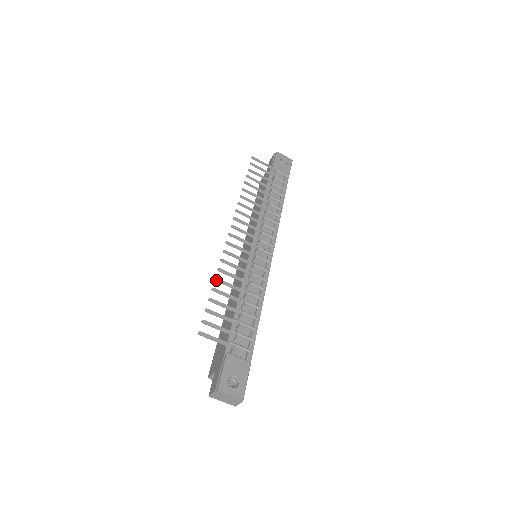
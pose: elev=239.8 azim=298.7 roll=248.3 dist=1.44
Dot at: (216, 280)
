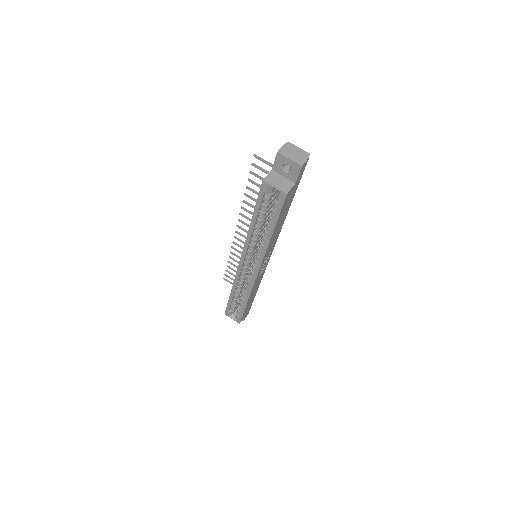
Dot at: occluded
